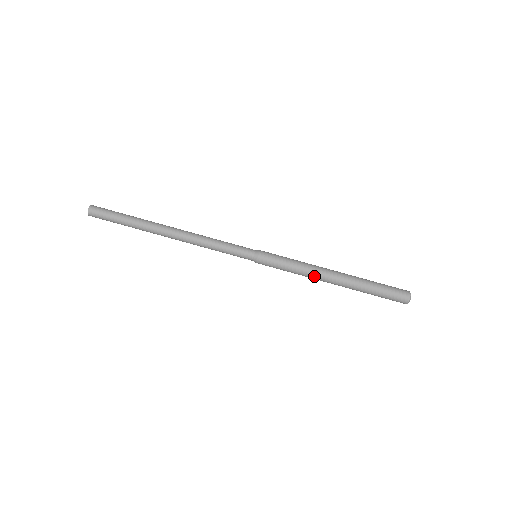
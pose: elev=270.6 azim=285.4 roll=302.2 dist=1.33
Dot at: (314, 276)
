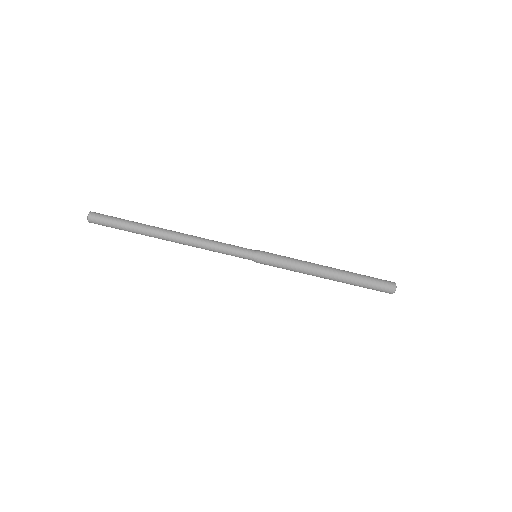
Dot at: (310, 274)
